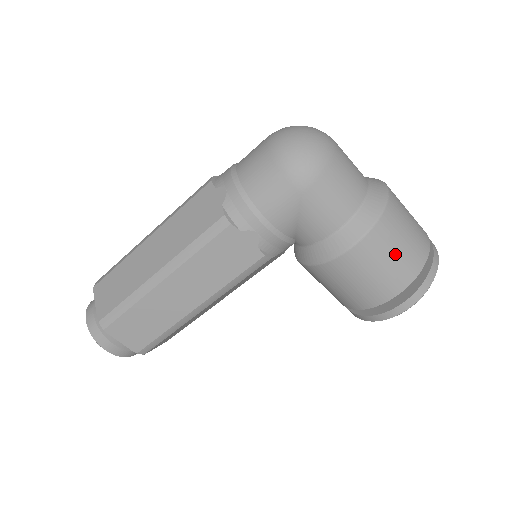
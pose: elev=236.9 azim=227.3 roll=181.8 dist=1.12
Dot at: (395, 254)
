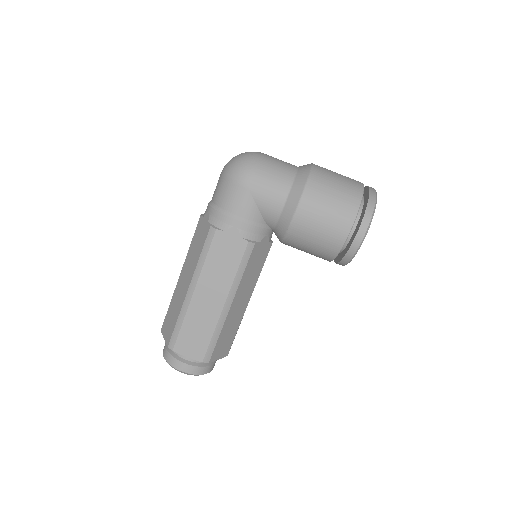
Dot at: (332, 198)
